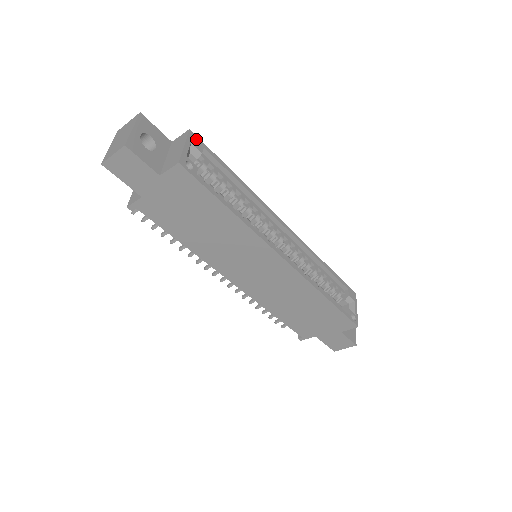
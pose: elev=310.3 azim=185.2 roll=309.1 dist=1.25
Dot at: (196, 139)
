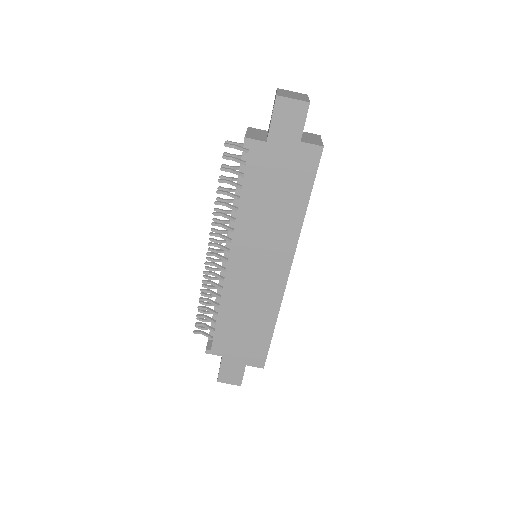
Dot at: occluded
